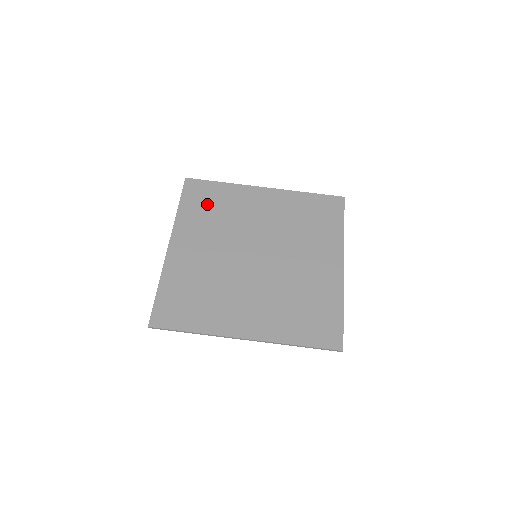
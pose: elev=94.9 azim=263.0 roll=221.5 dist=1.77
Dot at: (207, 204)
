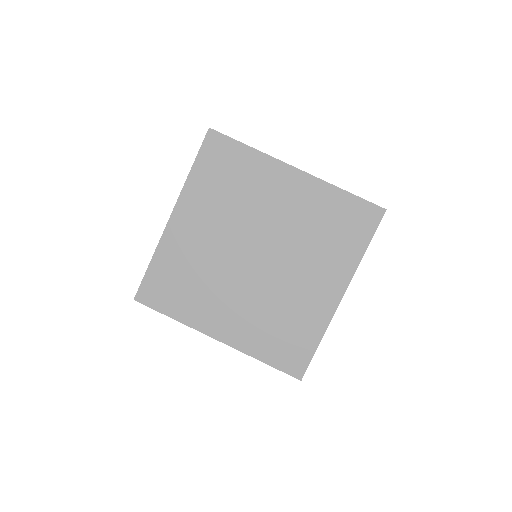
Dot at: (223, 174)
